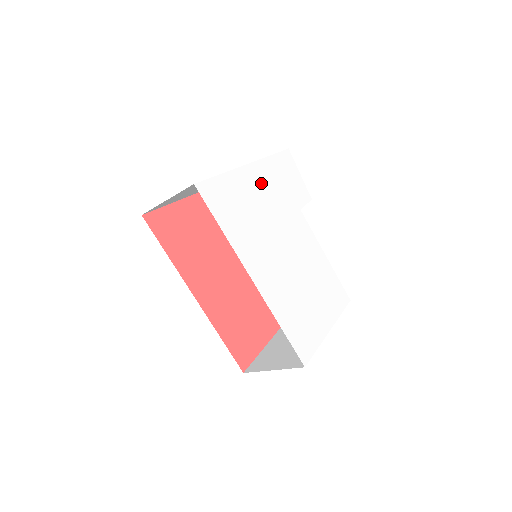
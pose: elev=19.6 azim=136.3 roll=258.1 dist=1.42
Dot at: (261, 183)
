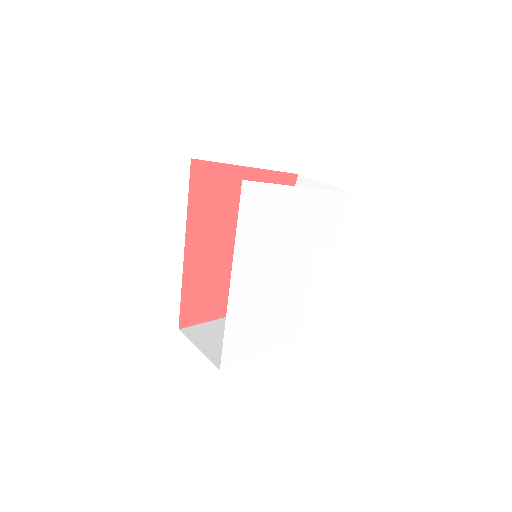
Dot at: (303, 210)
